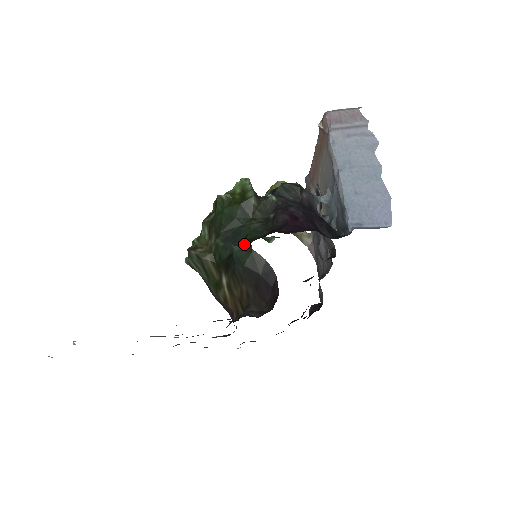
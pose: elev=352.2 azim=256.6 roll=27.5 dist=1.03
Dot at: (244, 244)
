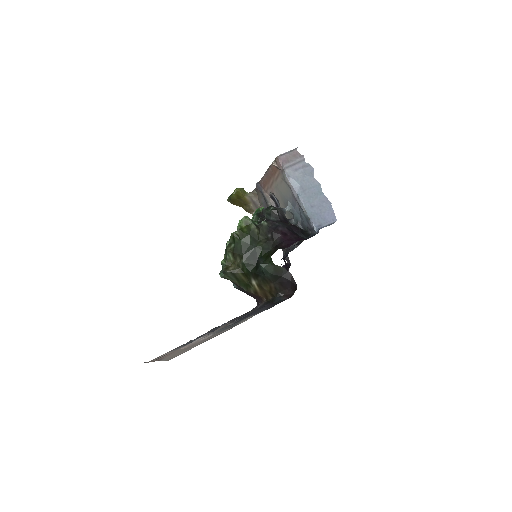
Dot at: (265, 261)
